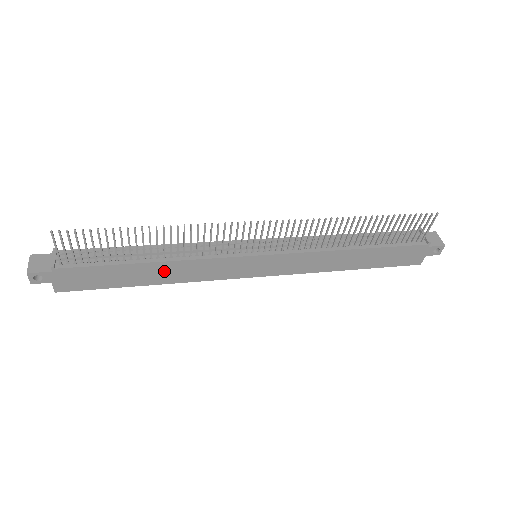
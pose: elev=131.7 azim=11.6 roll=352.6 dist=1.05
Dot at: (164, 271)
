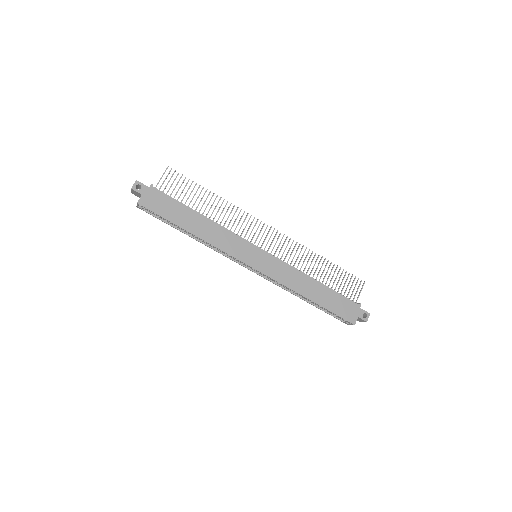
Dot at: (204, 227)
